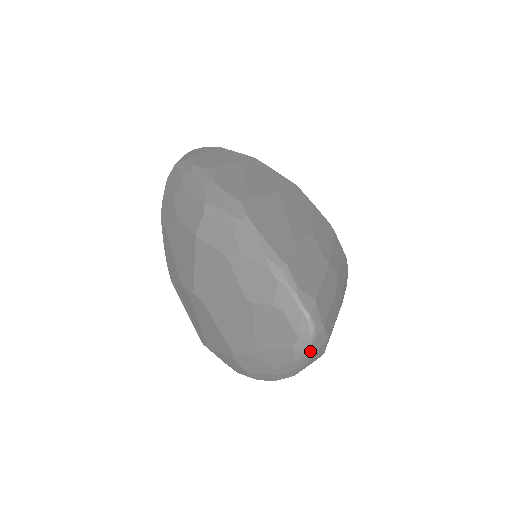
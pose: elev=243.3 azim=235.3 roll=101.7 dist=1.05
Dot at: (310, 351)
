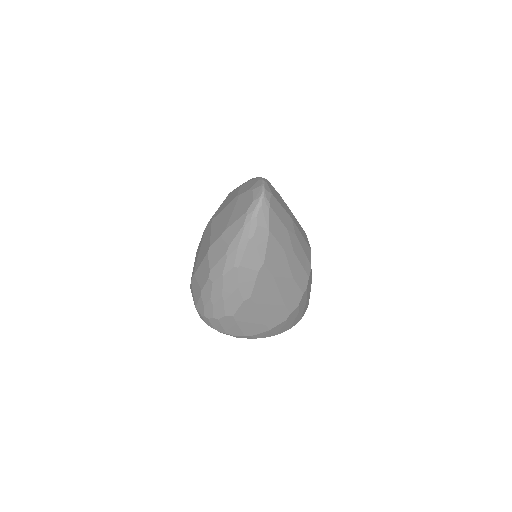
Dot at: (255, 217)
